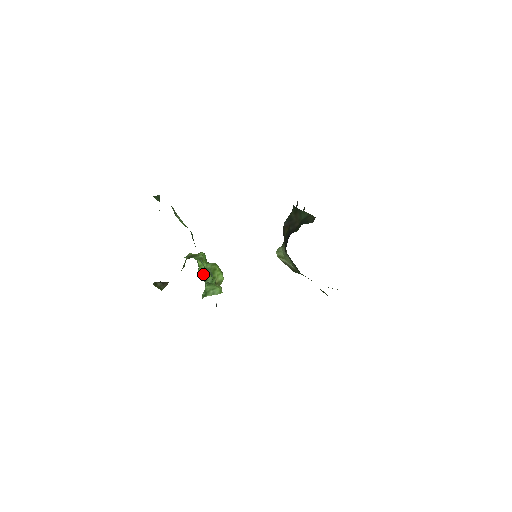
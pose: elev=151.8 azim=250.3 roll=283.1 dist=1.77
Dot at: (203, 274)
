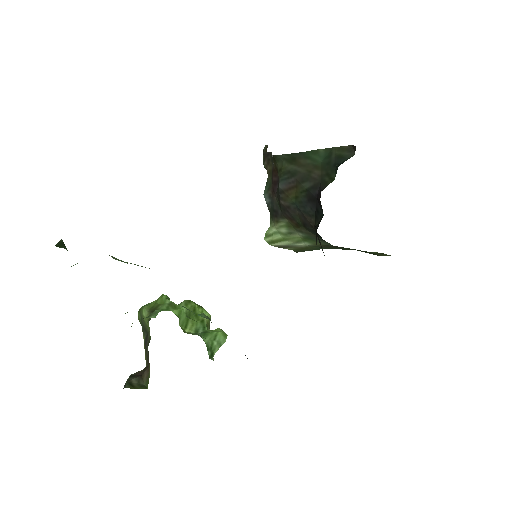
Dot at: (188, 325)
